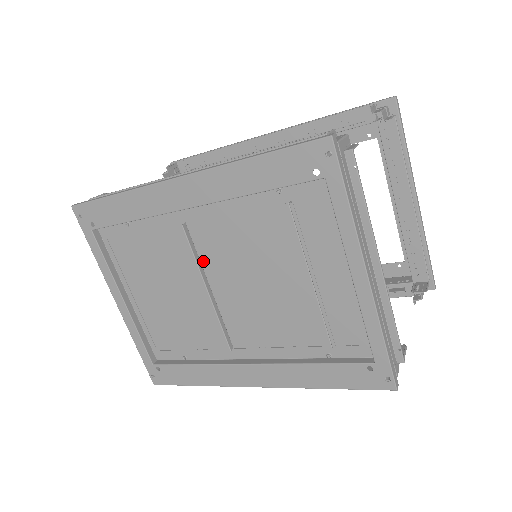
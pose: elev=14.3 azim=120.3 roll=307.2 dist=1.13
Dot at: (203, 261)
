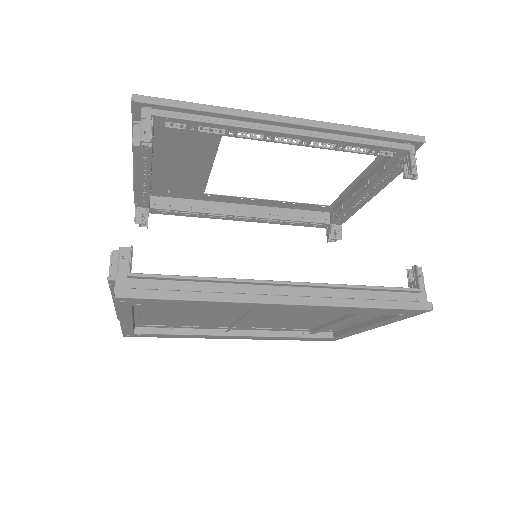
Dot at: occluded
